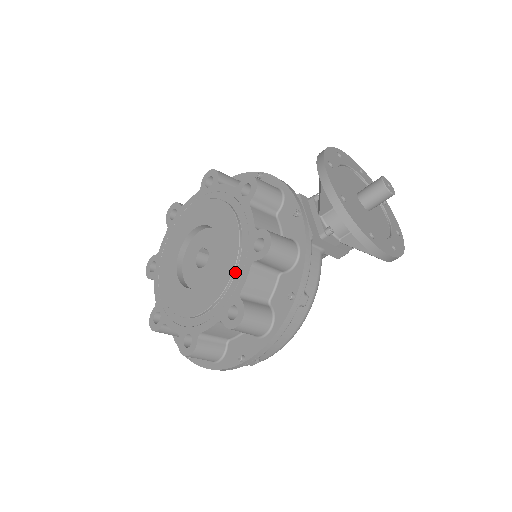
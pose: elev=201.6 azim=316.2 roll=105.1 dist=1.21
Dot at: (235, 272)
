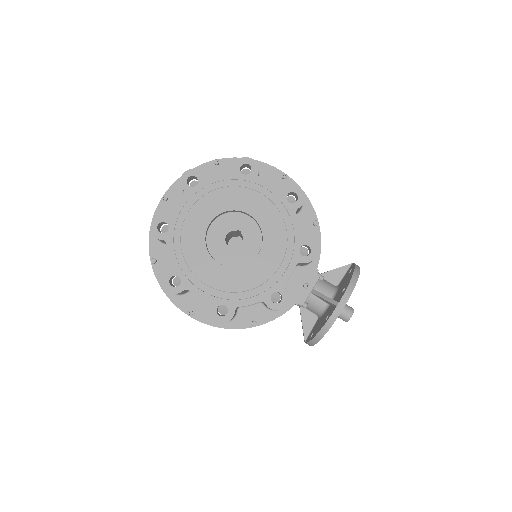
Dot at: (247, 290)
